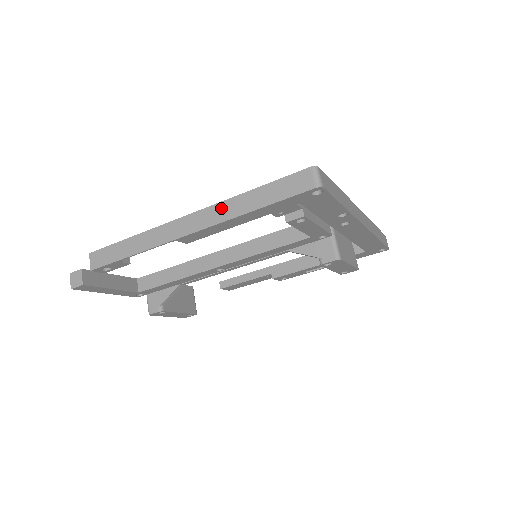
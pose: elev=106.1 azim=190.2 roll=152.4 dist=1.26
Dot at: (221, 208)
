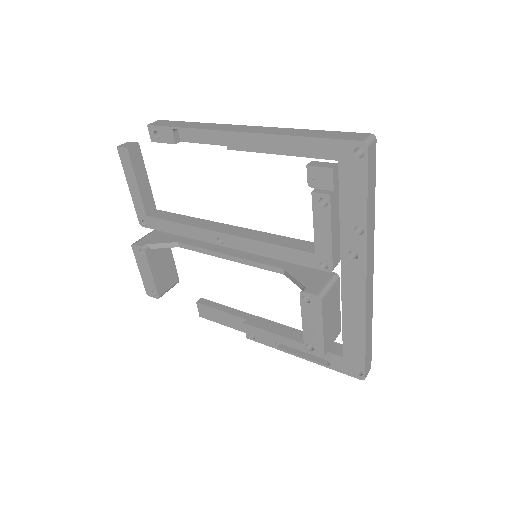
Dot at: (279, 129)
